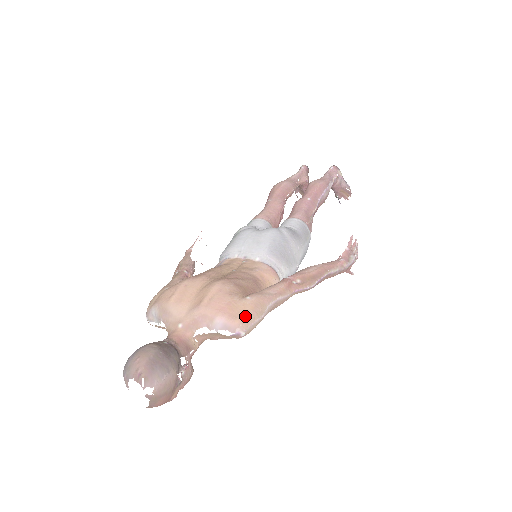
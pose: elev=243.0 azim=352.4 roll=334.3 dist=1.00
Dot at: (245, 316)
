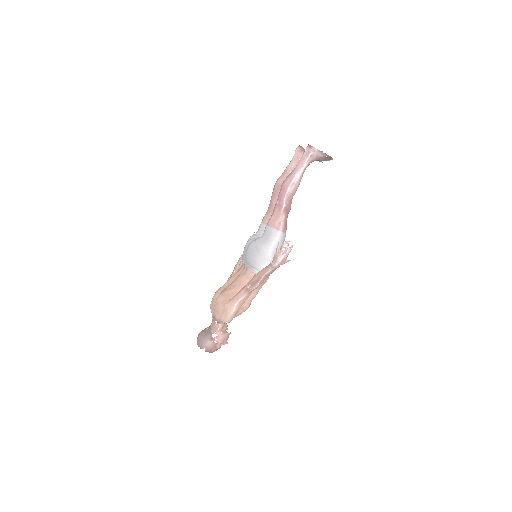
Dot at: (224, 315)
